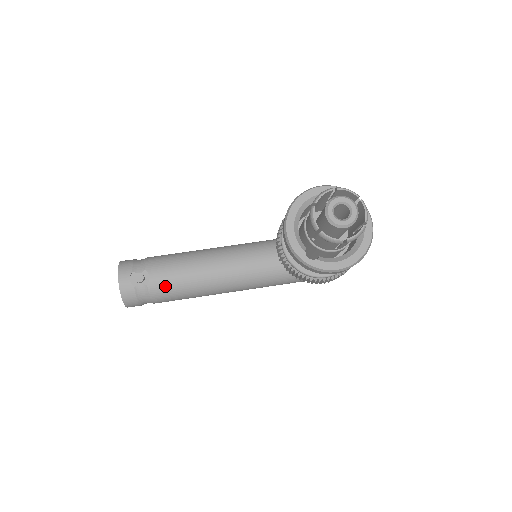
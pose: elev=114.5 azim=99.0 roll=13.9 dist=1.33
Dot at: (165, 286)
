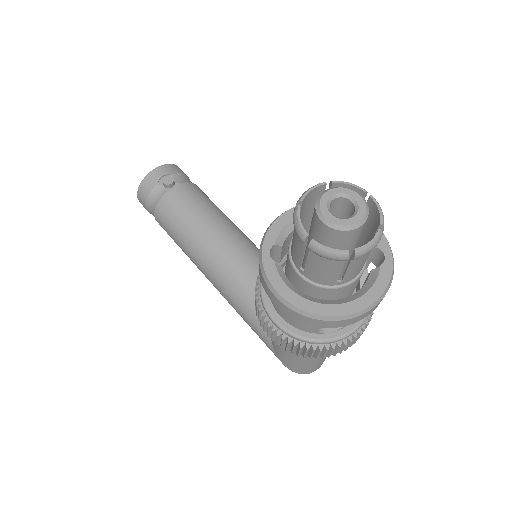
Dot at: (175, 209)
